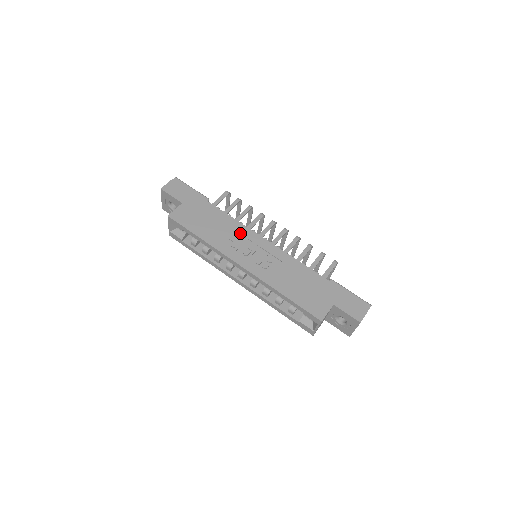
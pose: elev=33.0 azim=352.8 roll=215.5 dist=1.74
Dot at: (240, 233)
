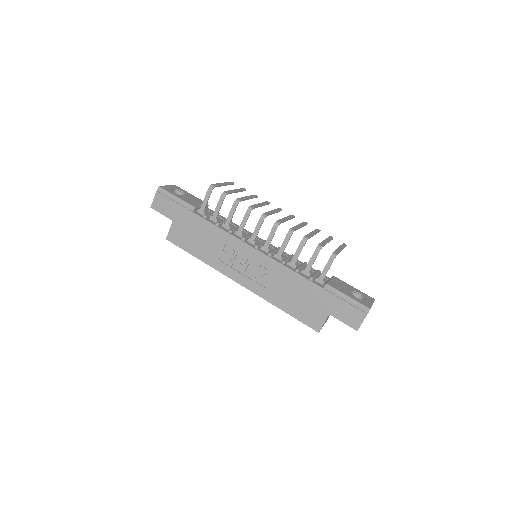
Dot at: (230, 246)
